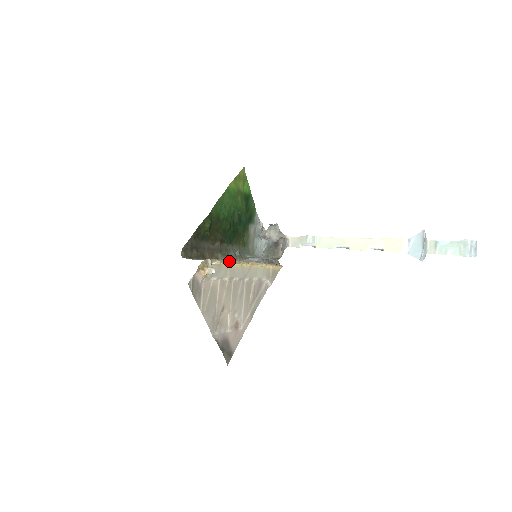
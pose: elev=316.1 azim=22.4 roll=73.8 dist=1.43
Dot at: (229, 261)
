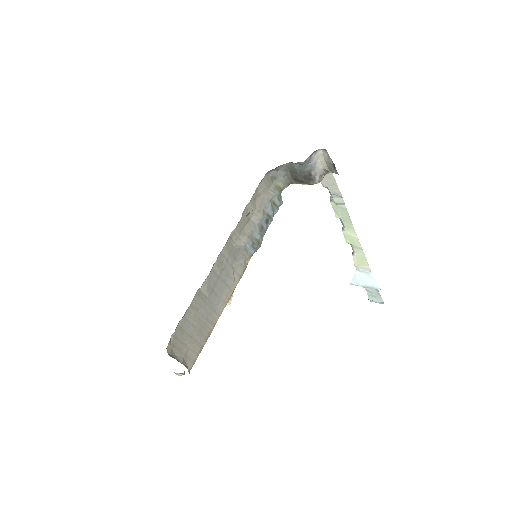
Dot at: occluded
